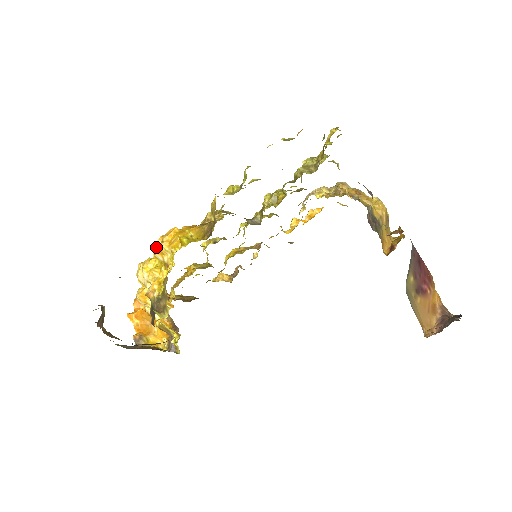
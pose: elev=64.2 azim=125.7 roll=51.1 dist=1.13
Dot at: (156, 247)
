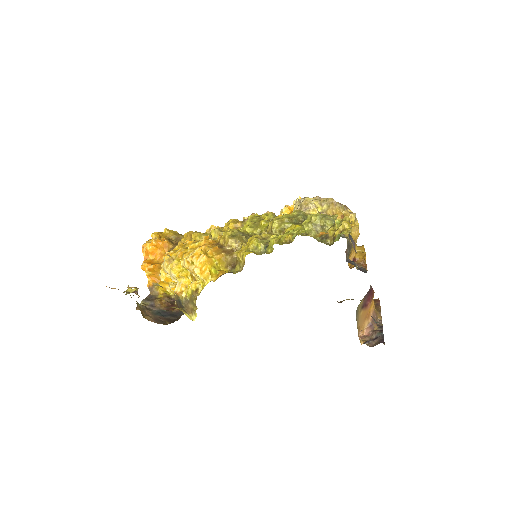
Dot at: (185, 262)
